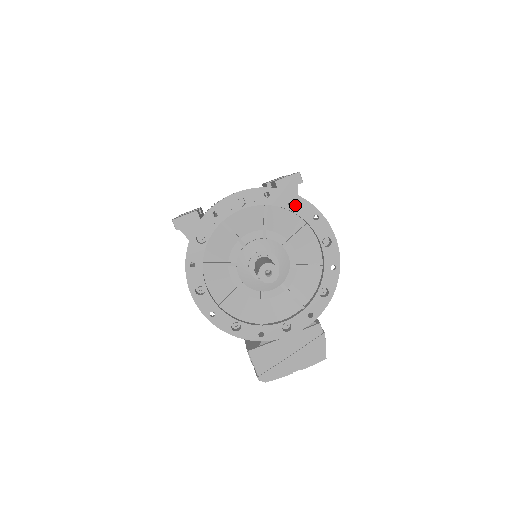
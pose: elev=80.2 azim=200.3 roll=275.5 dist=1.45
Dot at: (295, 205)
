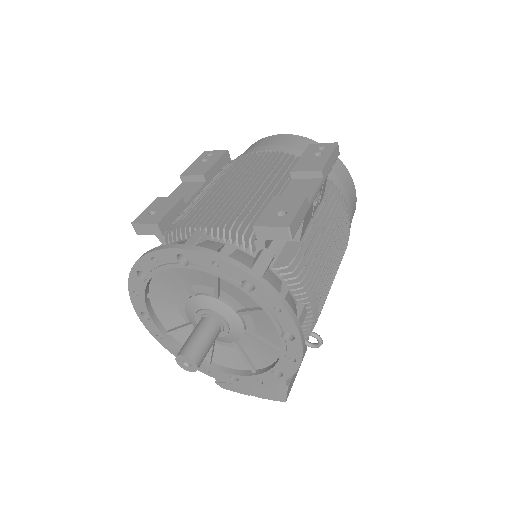
Dot at: occluded
